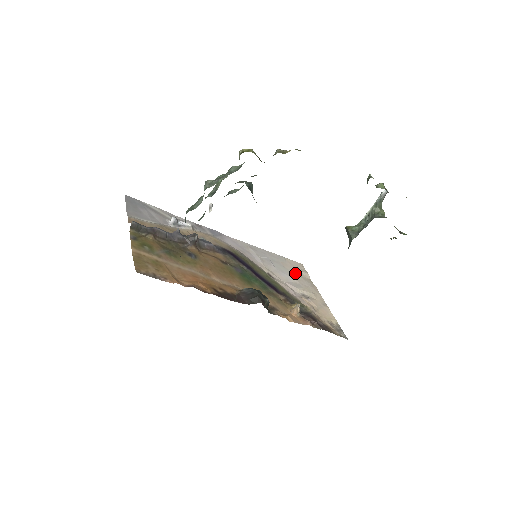
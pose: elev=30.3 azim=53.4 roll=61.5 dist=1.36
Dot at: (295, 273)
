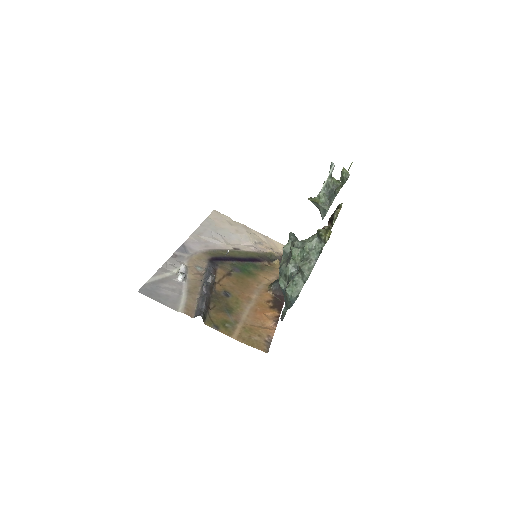
Dot at: (229, 226)
